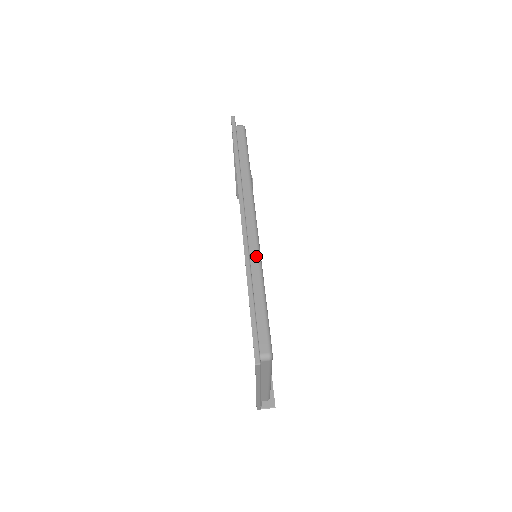
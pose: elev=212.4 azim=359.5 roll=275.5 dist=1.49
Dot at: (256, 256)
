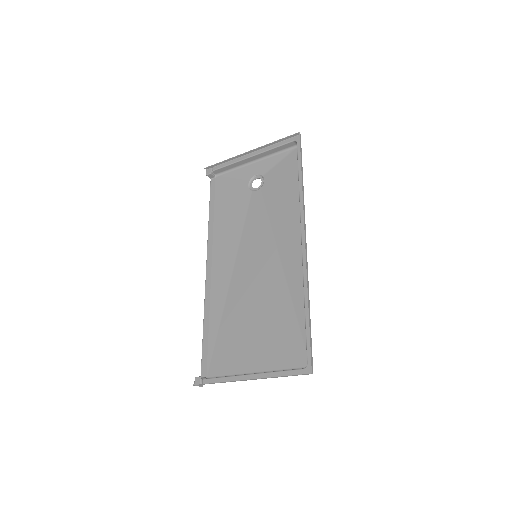
Dot at: occluded
